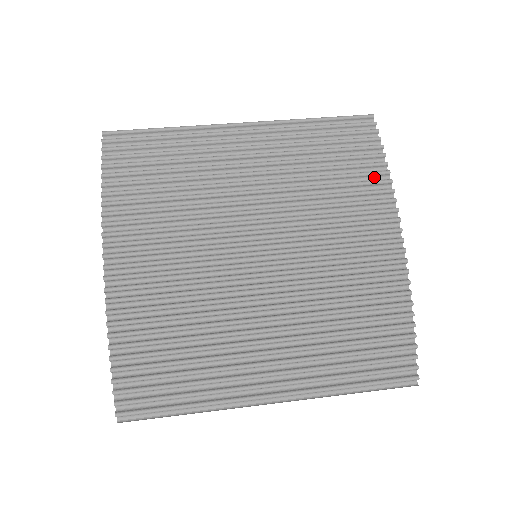
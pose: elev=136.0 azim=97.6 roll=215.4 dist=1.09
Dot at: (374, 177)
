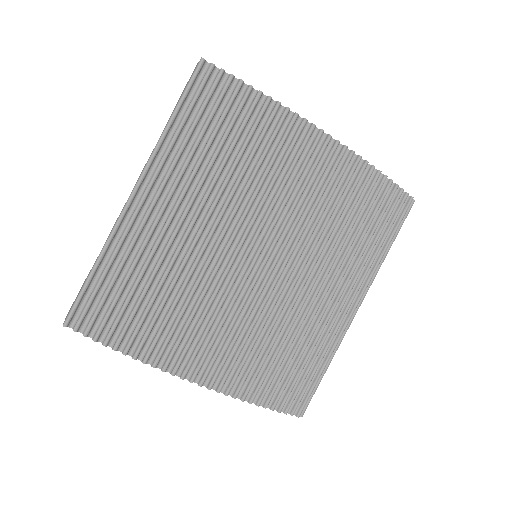
Dot at: (264, 114)
